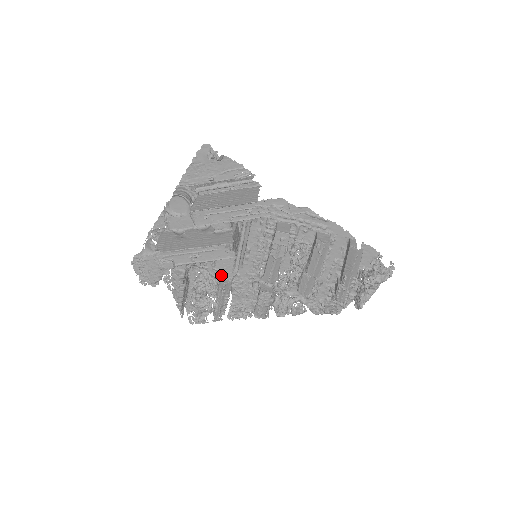
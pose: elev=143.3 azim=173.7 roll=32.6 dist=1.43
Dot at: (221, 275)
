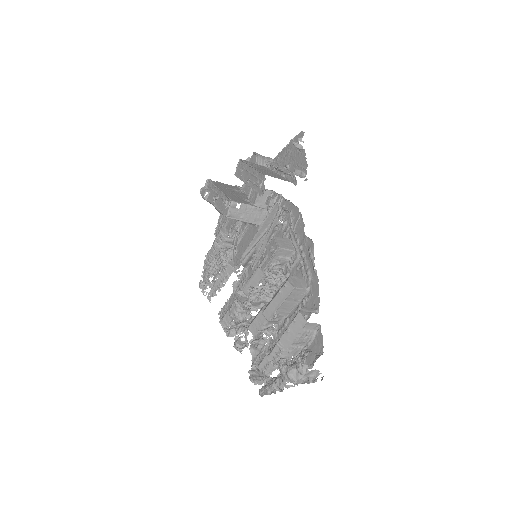
Dot at: (235, 257)
